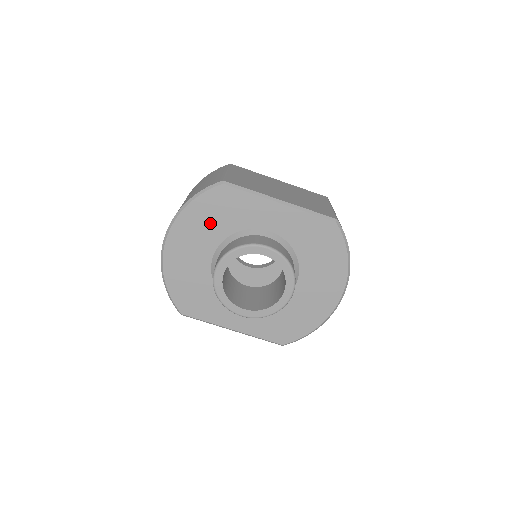
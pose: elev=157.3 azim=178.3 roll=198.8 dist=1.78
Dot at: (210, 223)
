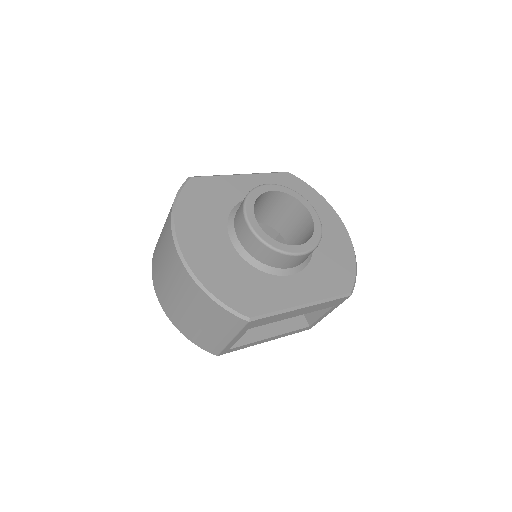
Dot at: (205, 212)
